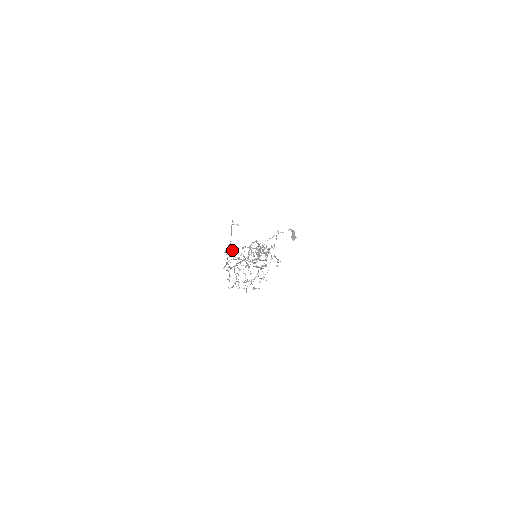
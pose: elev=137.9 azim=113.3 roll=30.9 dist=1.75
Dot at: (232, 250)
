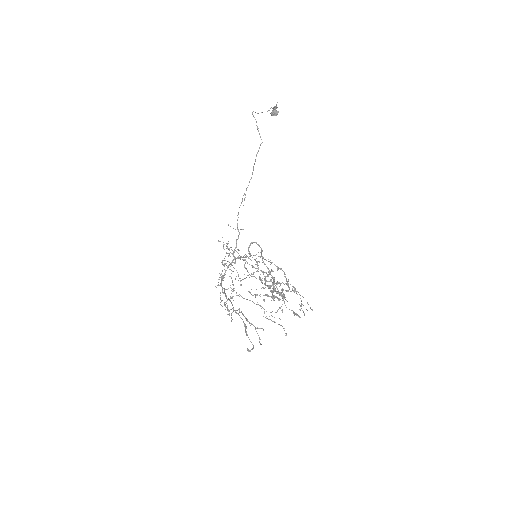
Dot at: (245, 325)
